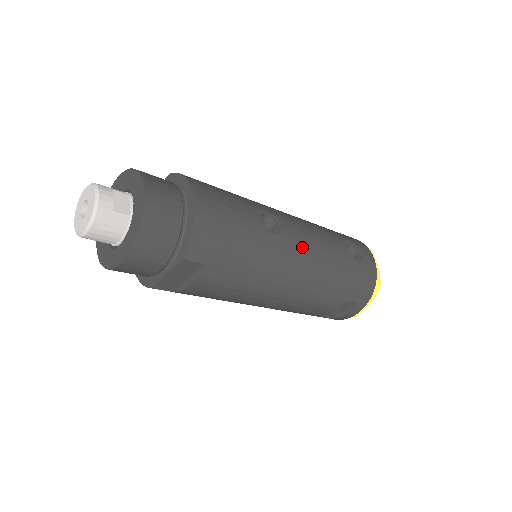
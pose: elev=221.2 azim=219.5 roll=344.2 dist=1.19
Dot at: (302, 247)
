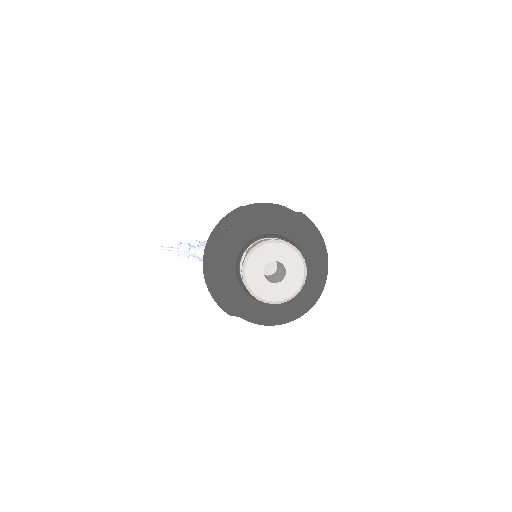
Dot at: occluded
